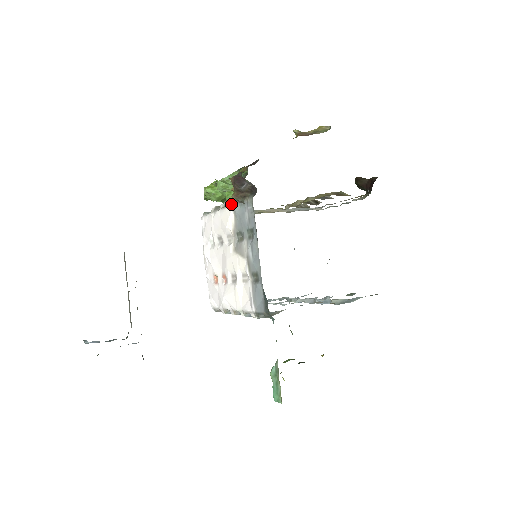
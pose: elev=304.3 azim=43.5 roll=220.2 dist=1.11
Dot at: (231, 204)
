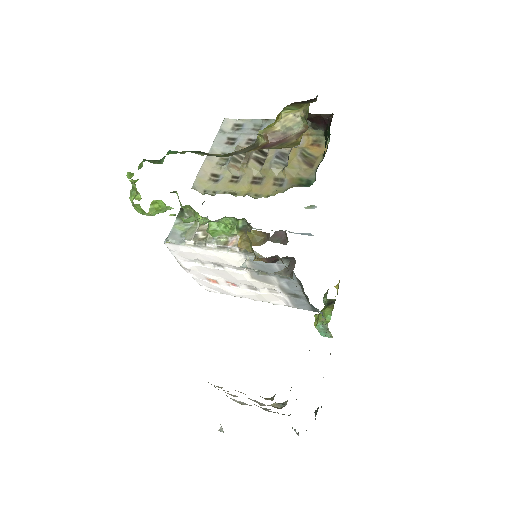
Dot at: (238, 252)
